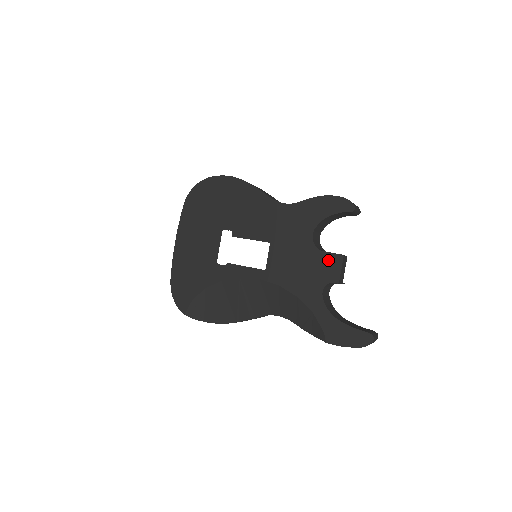
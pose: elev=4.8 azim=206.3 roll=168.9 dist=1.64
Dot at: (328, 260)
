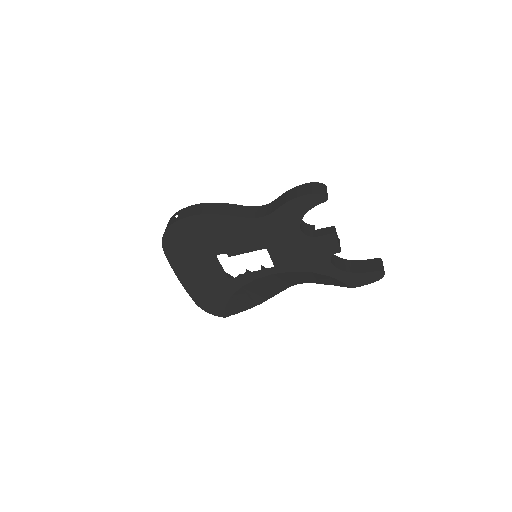
Dot at: (324, 241)
